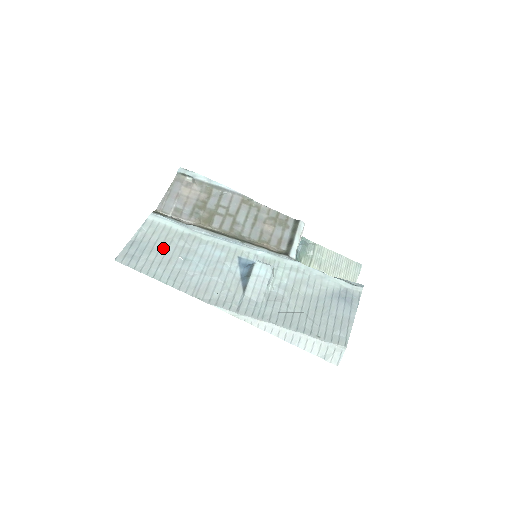
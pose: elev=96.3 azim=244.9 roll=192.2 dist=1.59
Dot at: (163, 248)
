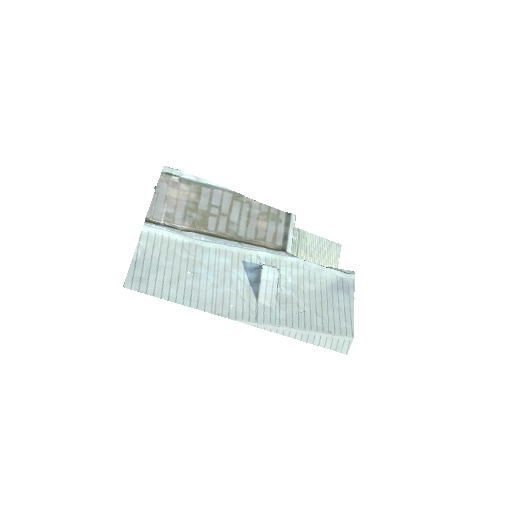
Dot at: (168, 264)
